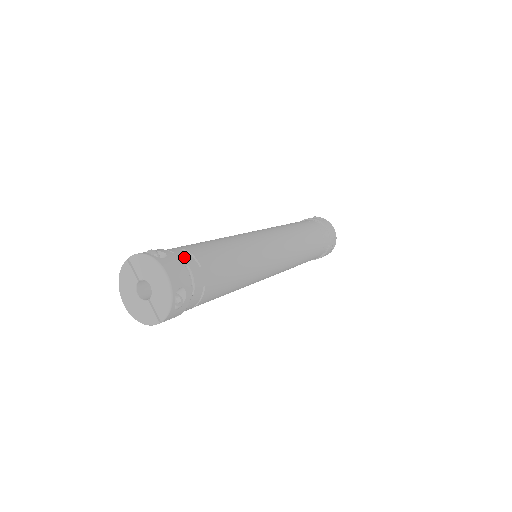
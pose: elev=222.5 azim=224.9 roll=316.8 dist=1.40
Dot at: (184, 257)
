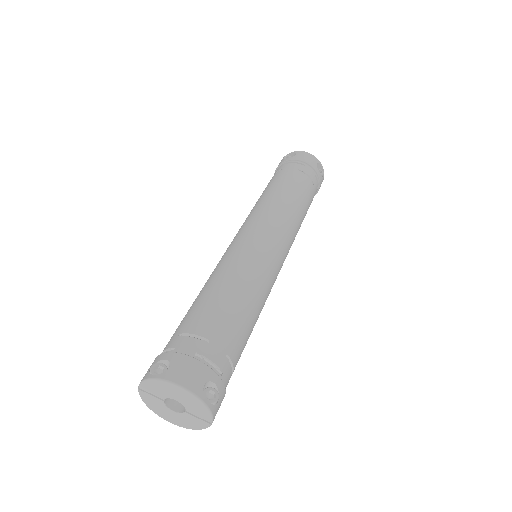
Dot at: (187, 346)
